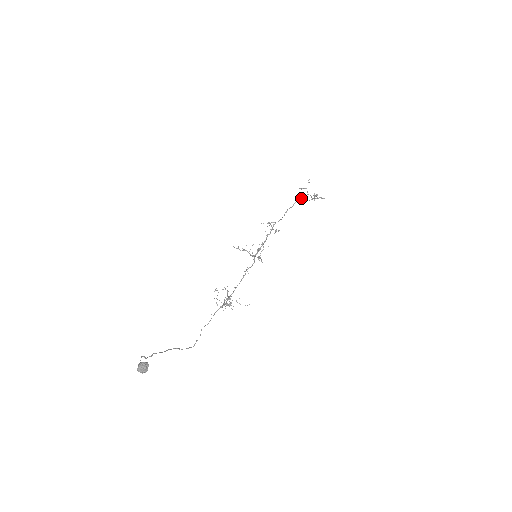
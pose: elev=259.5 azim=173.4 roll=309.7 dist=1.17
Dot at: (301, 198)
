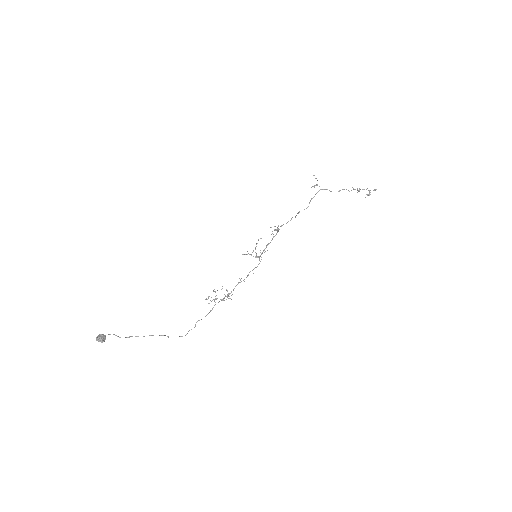
Dot at: occluded
